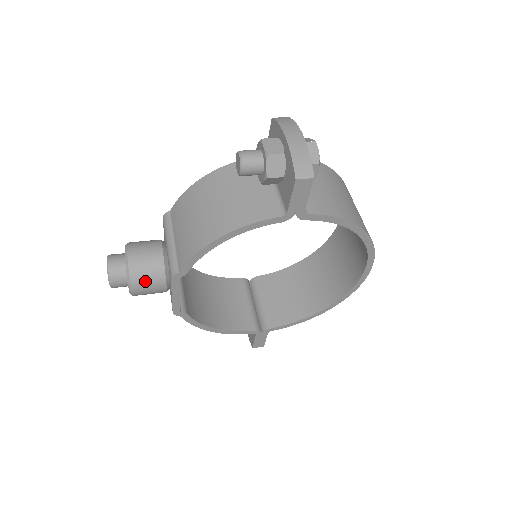
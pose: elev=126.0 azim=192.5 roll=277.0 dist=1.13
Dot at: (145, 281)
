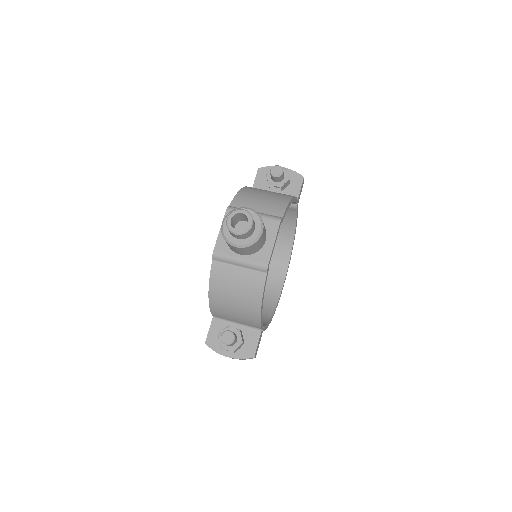
Dot at: (264, 227)
